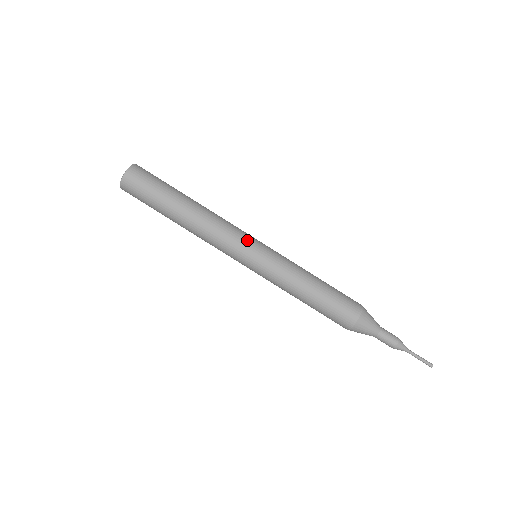
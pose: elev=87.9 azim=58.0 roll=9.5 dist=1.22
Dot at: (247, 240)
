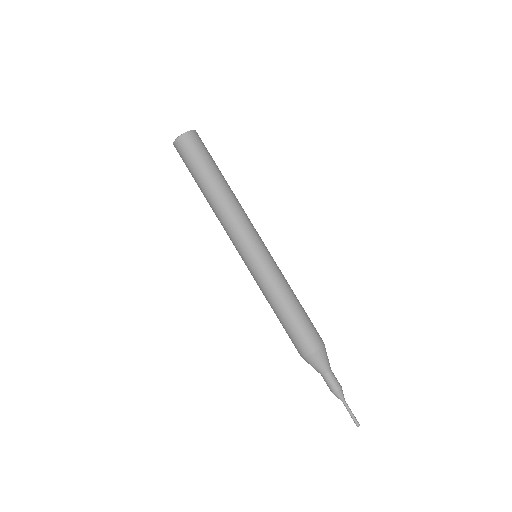
Dot at: (249, 242)
